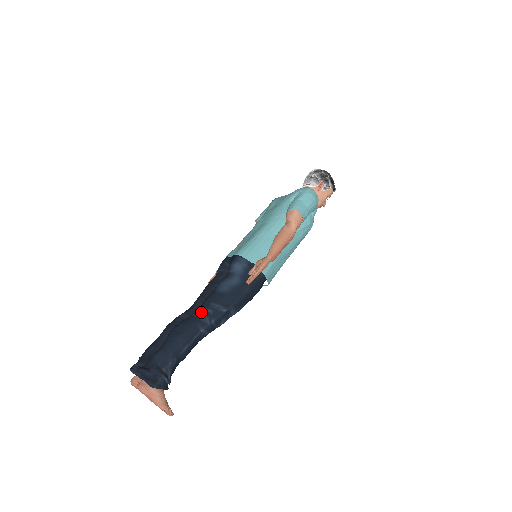
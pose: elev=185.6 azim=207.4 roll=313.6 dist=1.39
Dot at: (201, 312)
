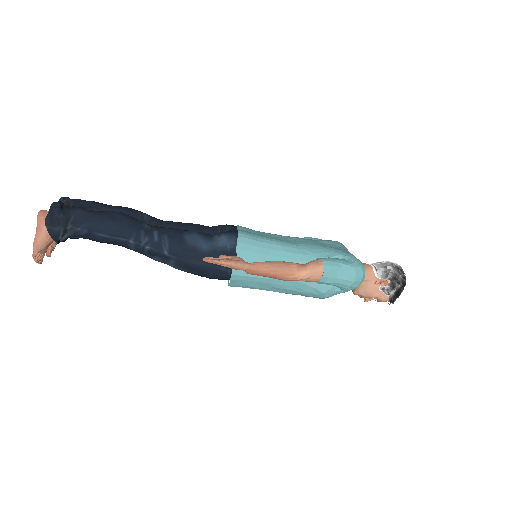
Dot at: (151, 230)
